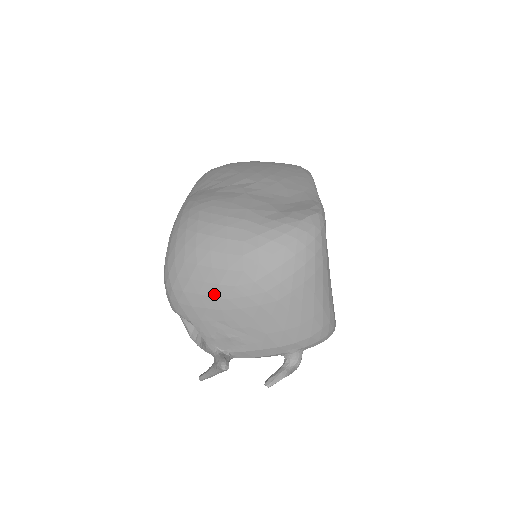
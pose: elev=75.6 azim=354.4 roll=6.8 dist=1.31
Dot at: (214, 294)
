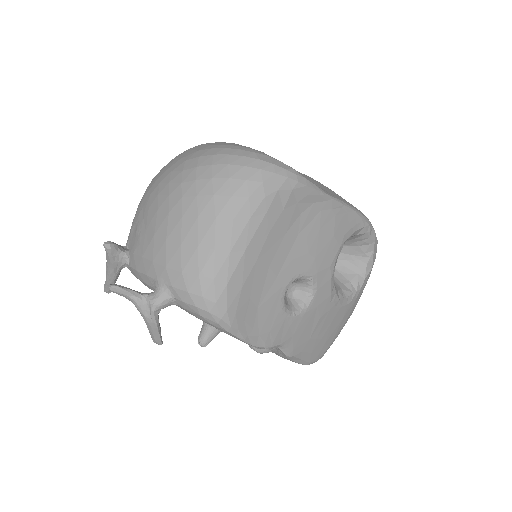
Dot at: (159, 178)
